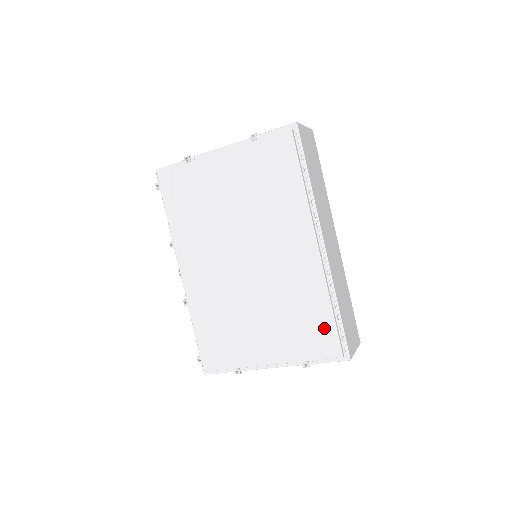
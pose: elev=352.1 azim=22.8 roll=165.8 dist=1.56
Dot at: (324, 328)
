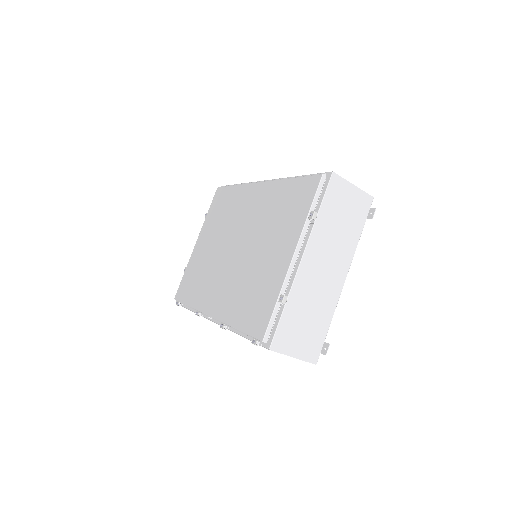
Dot at: (298, 188)
